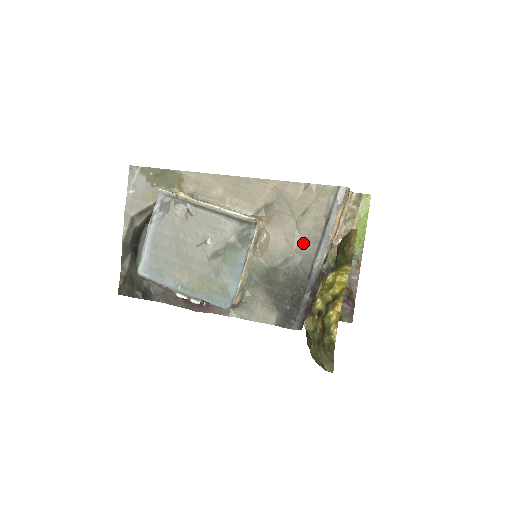
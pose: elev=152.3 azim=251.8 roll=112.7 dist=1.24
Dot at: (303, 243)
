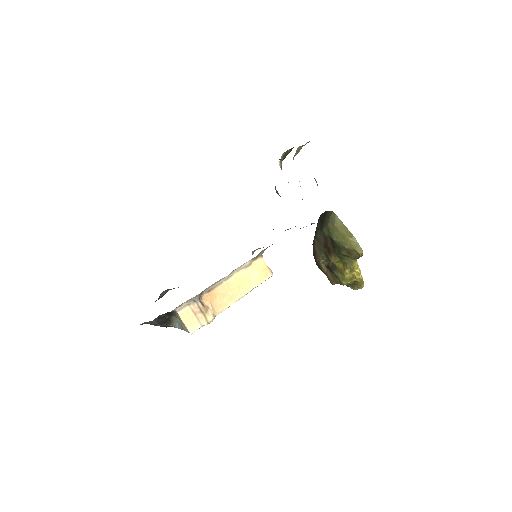
Dot at: occluded
